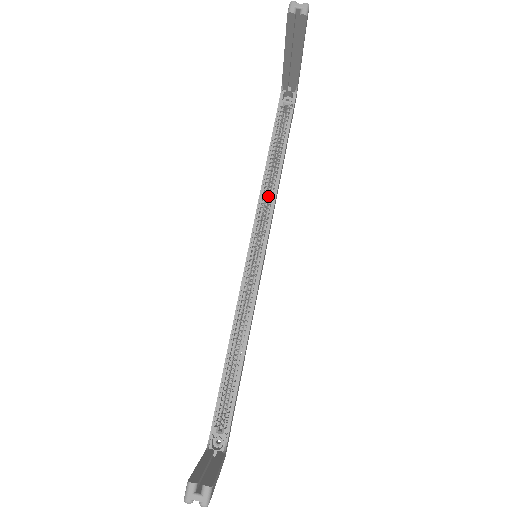
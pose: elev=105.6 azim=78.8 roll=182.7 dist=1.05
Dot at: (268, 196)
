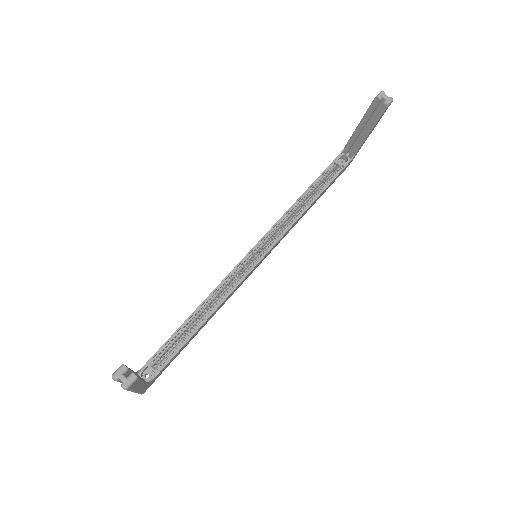
Dot at: occluded
